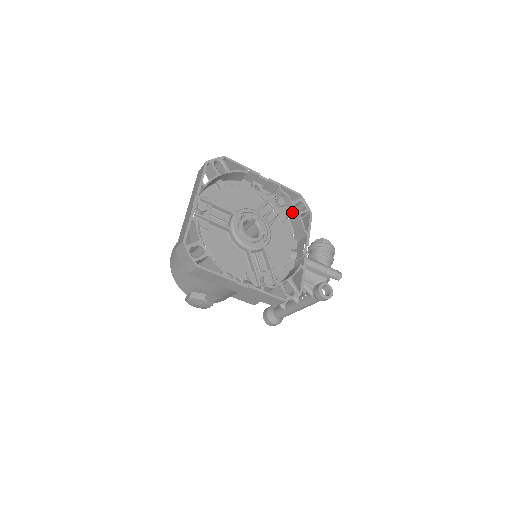
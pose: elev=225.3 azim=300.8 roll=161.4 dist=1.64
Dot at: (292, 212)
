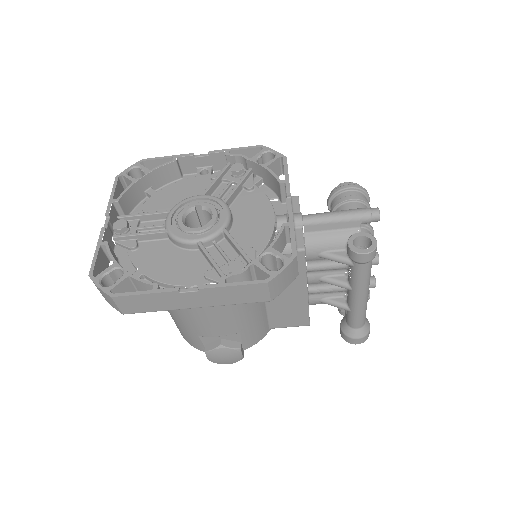
Dot at: (259, 172)
